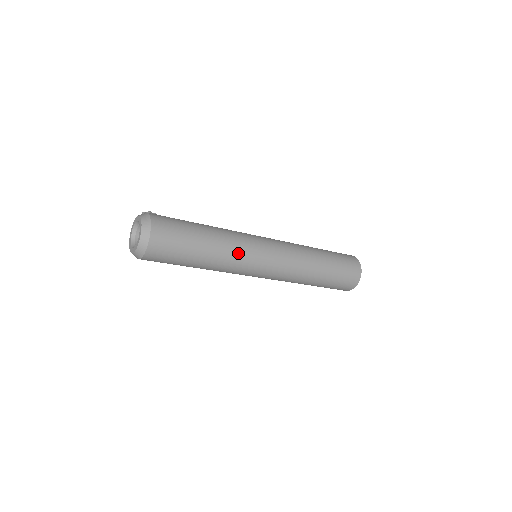
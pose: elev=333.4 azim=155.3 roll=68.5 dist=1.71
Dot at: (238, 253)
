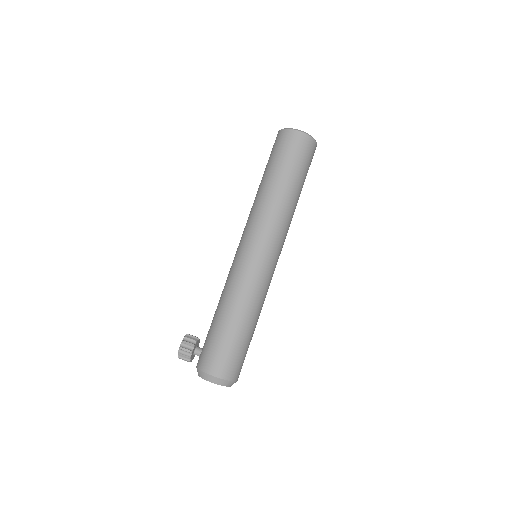
Dot at: (265, 294)
